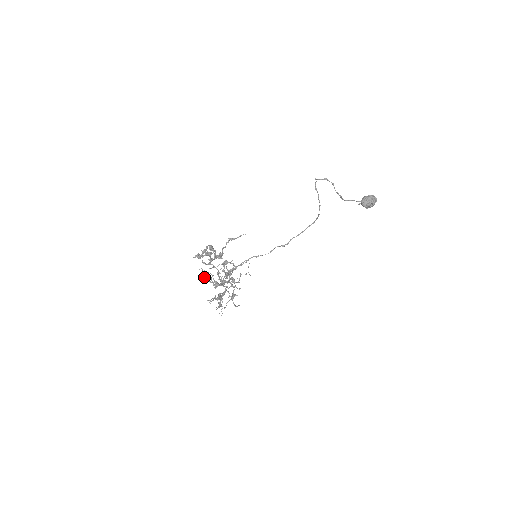
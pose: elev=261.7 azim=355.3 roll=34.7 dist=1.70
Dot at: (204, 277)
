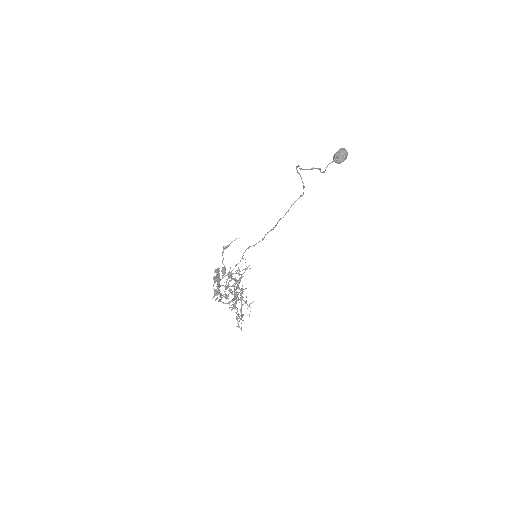
Dot at: occluded
